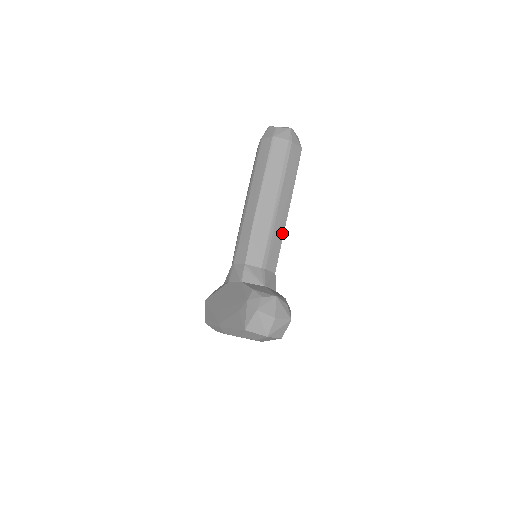
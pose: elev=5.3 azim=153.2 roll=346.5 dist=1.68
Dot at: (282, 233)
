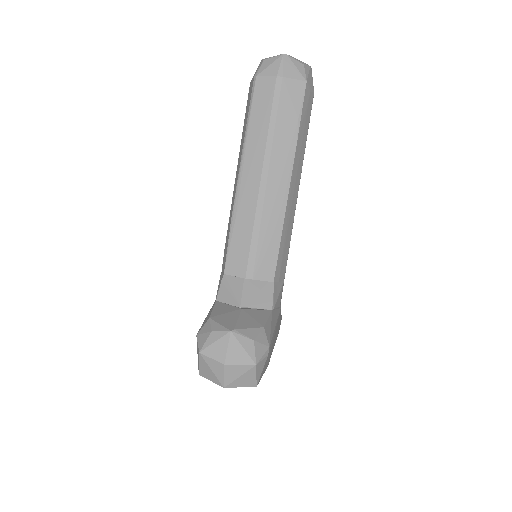
Dot at: (280, 222)
